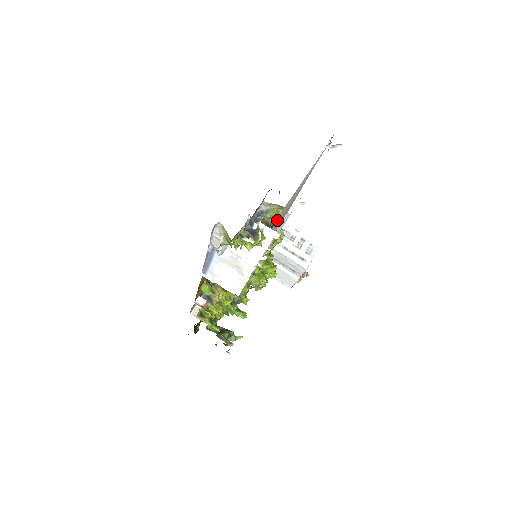
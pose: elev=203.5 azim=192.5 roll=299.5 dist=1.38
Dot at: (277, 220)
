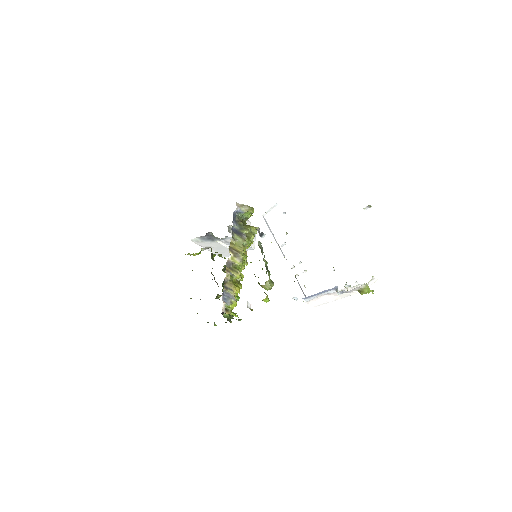
Dot at: occluded
